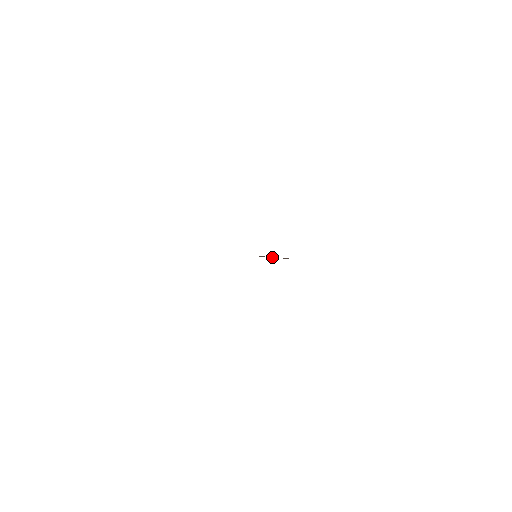
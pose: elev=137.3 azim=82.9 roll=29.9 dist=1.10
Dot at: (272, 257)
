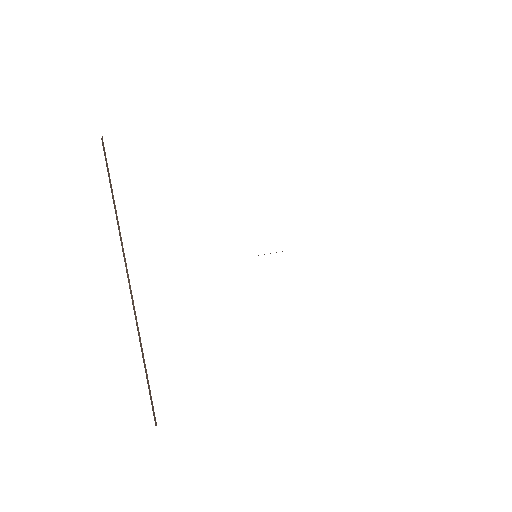
Dot at: occluded
